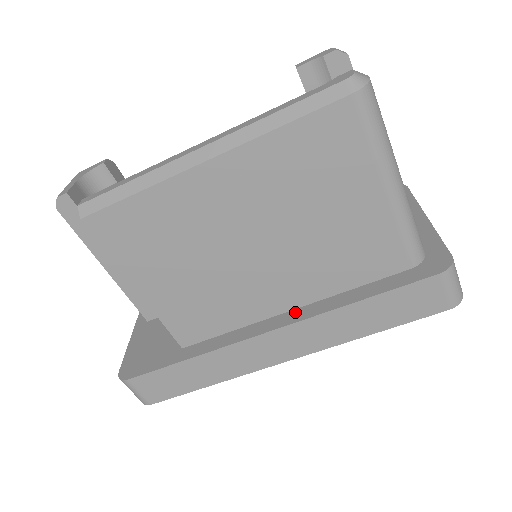
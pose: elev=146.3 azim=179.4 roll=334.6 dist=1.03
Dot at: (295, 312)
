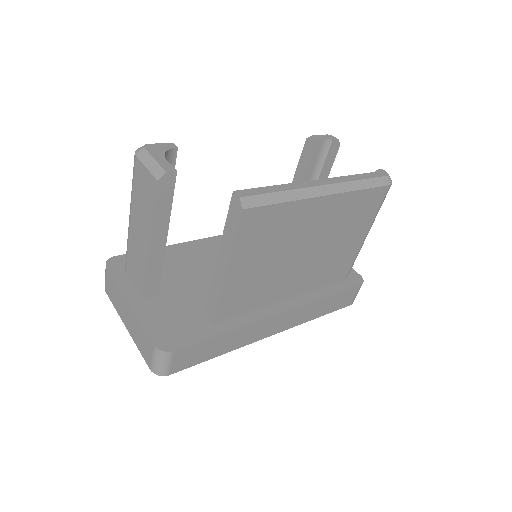
Dot at: (291, 300)
